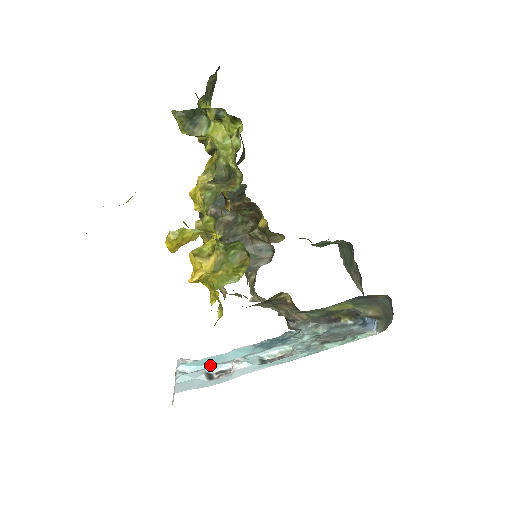
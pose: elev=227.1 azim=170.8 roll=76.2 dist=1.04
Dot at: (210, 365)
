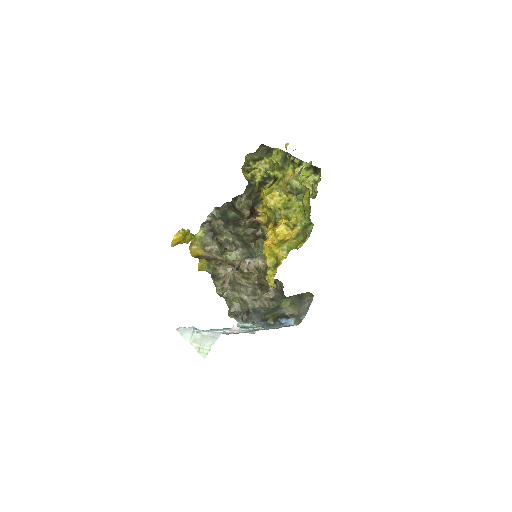
Dot at: occluded
